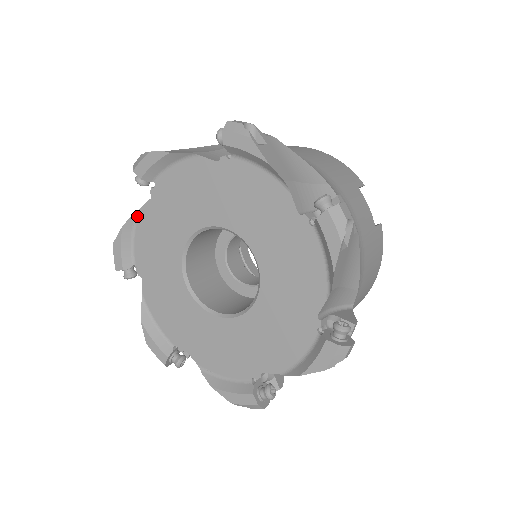
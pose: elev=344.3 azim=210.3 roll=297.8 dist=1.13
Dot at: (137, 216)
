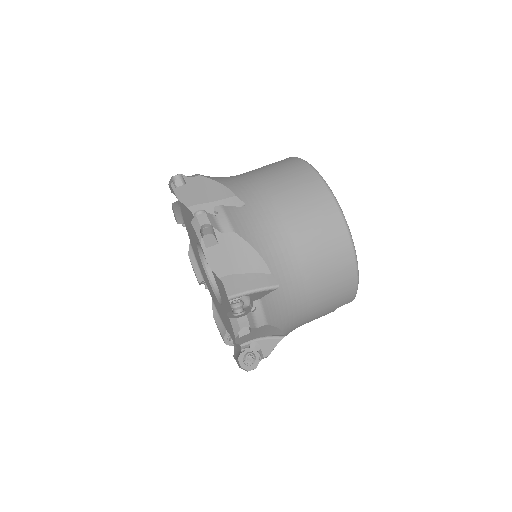
Dot at: (189, 208)
